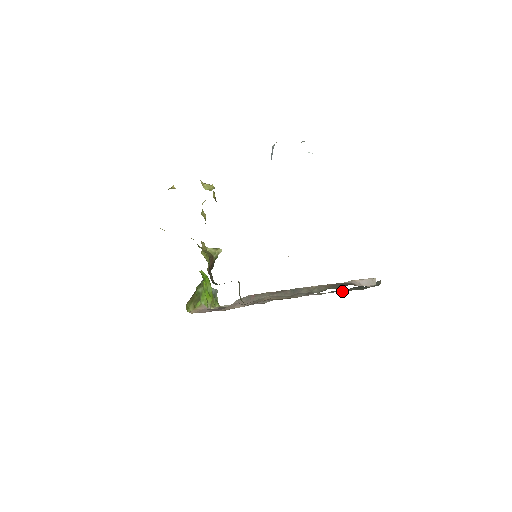
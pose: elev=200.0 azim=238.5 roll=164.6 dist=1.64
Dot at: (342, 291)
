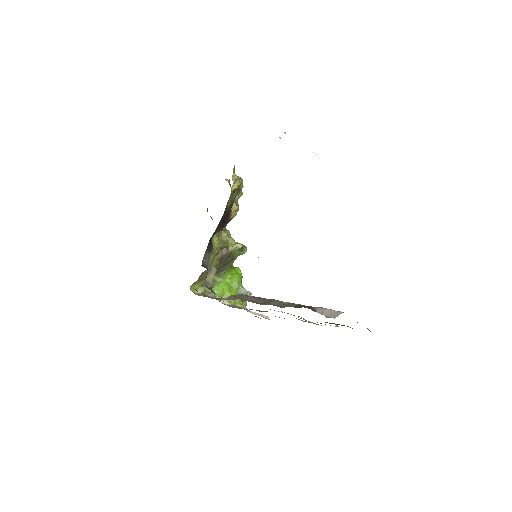
Dot at: occluded
